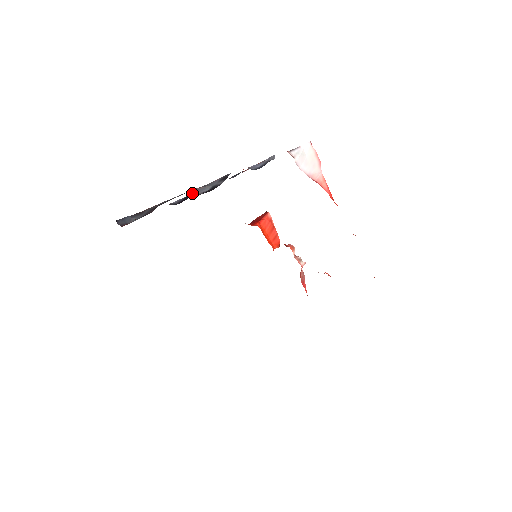
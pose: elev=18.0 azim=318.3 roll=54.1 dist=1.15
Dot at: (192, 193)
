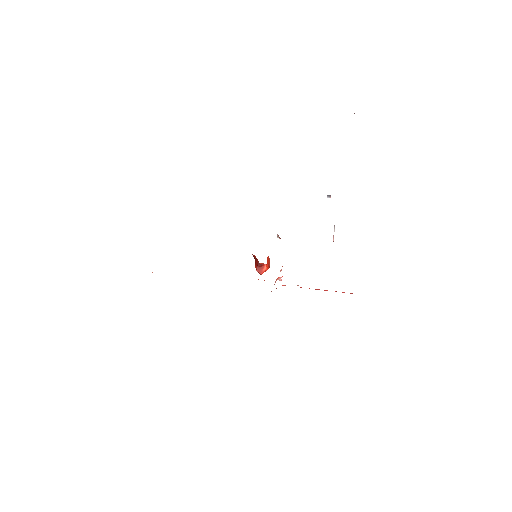
Dot at: occluded
